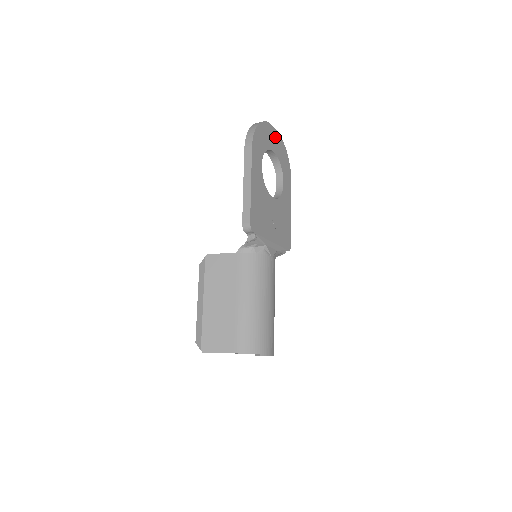
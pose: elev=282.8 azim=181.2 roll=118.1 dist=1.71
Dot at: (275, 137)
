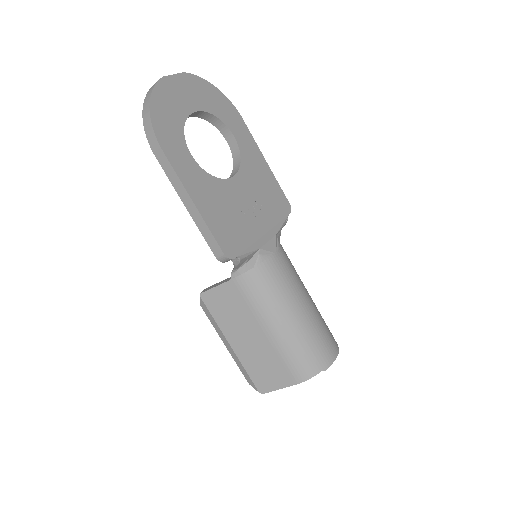
Dot at: (184, 86)
